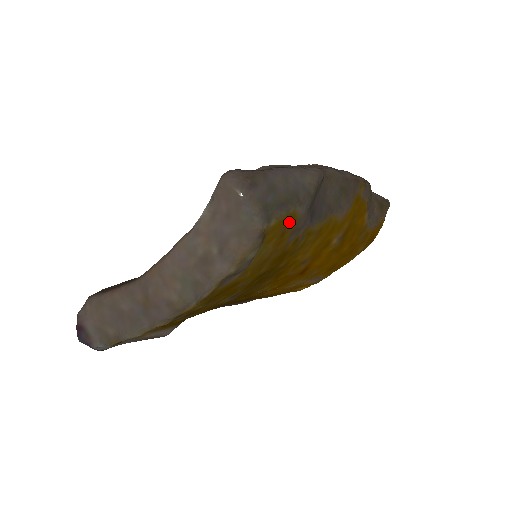
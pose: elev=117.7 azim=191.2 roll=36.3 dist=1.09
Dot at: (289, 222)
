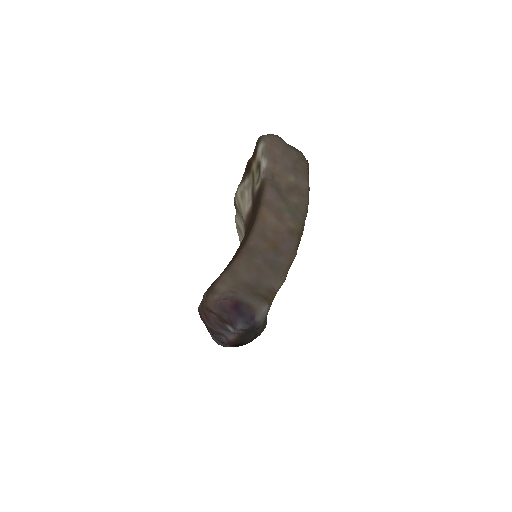
Dot at: occluded
